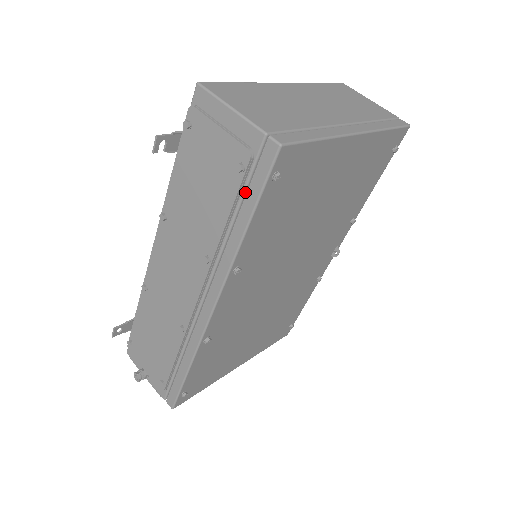
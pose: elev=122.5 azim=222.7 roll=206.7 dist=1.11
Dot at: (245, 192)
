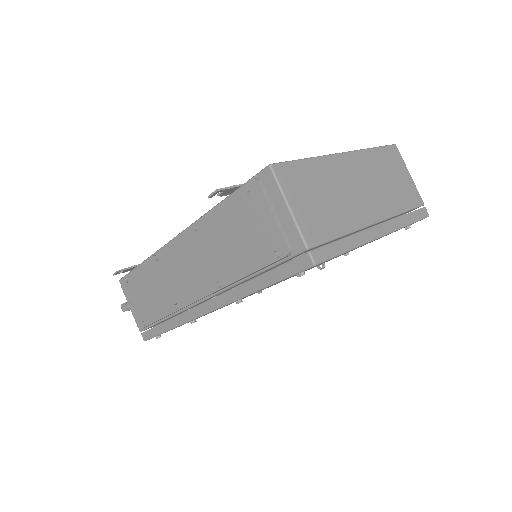
Dot at: (271, 268)
